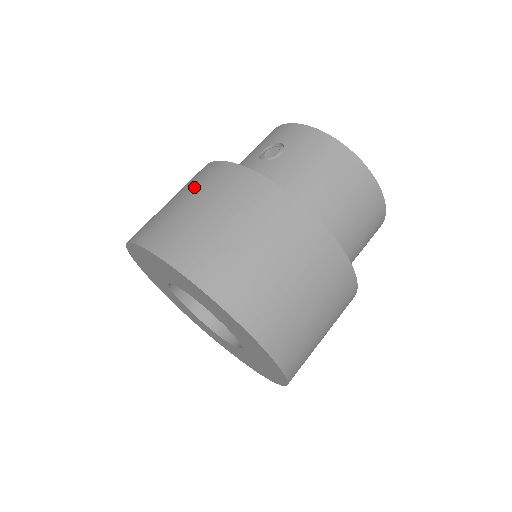
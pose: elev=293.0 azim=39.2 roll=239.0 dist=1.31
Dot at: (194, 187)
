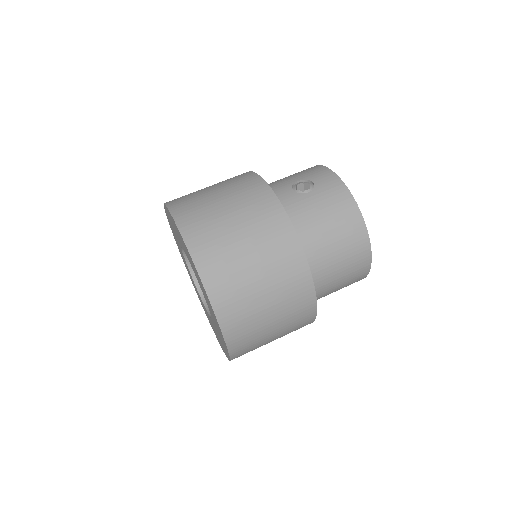
Dot at: (231, 188)
